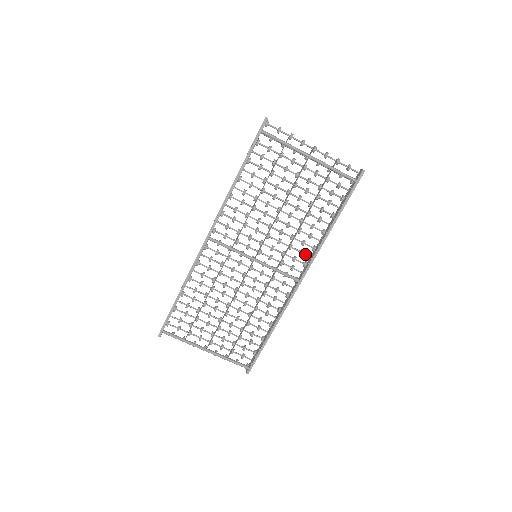
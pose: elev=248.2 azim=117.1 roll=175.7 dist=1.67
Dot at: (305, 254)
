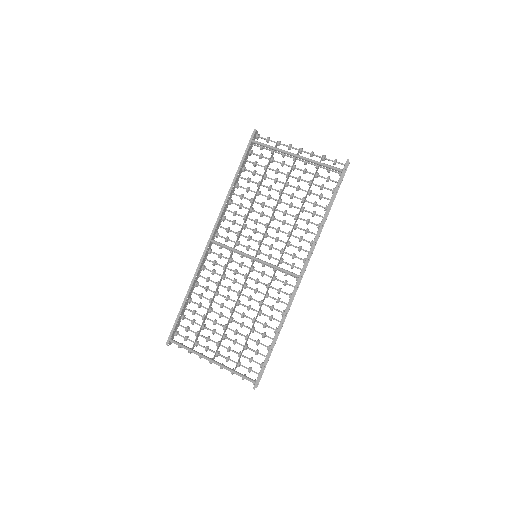
Dot at: (304, 250)
